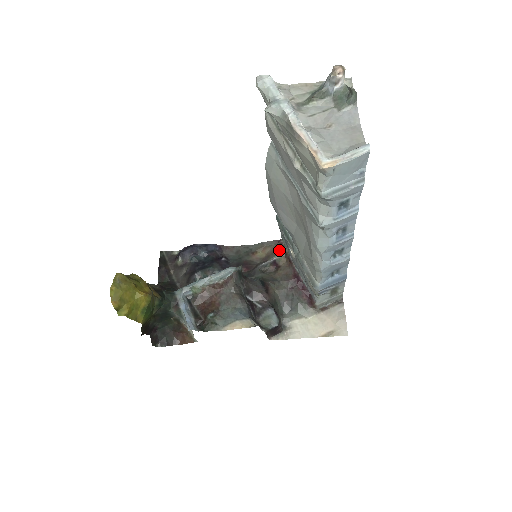
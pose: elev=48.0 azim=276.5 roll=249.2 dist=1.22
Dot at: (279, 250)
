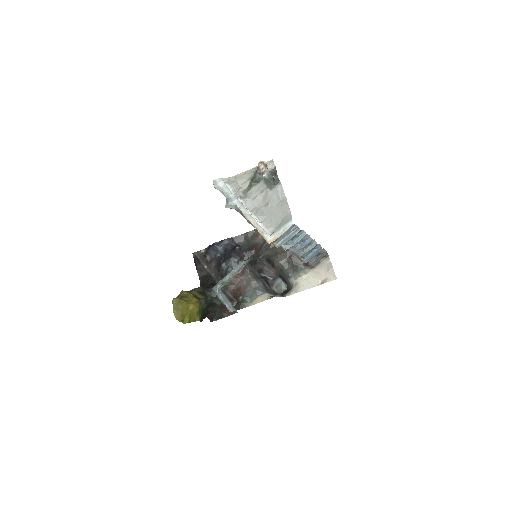
Dot at: occluded
